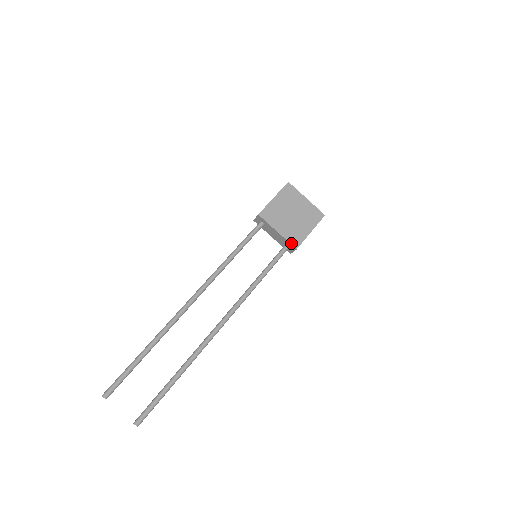
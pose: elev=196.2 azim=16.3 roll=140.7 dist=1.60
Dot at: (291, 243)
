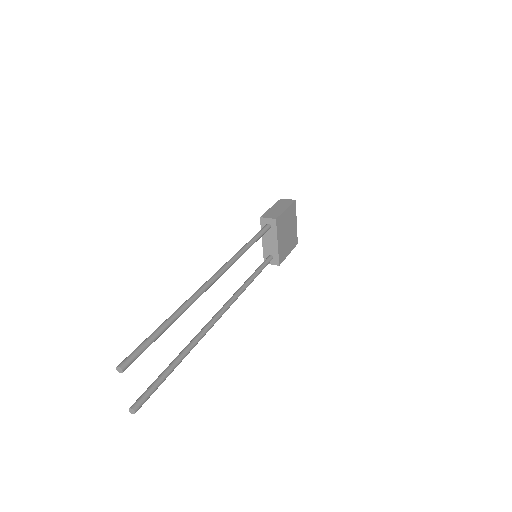
Dot at: (279, 258)
